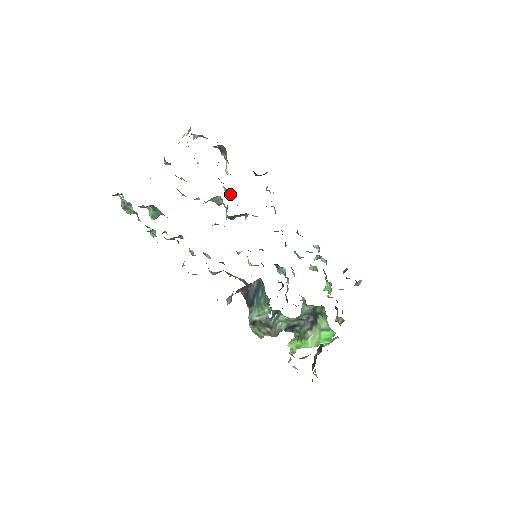
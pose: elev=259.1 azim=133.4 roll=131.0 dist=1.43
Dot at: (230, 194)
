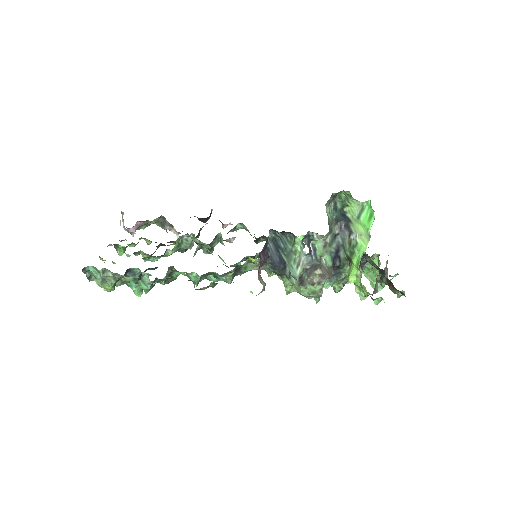
Dot at: occluded
